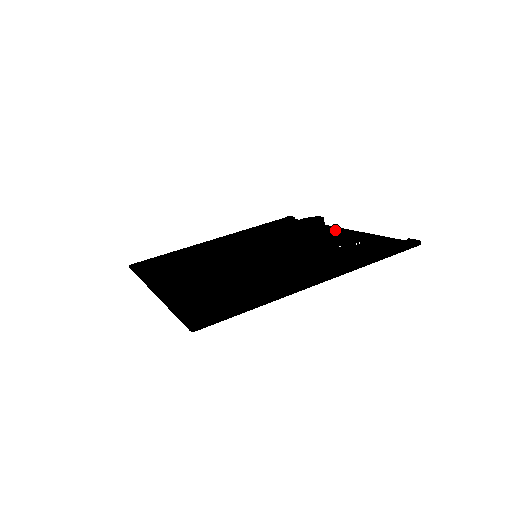
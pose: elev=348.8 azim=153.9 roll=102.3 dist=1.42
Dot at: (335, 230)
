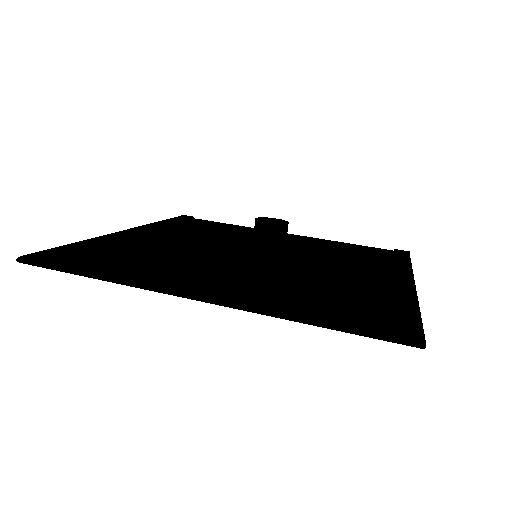
Dot at: (293, 236)
